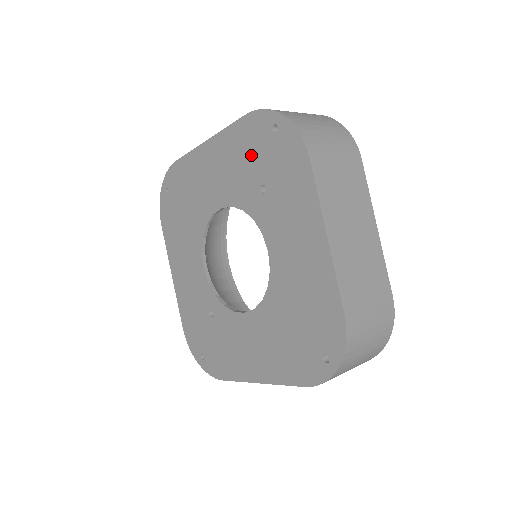
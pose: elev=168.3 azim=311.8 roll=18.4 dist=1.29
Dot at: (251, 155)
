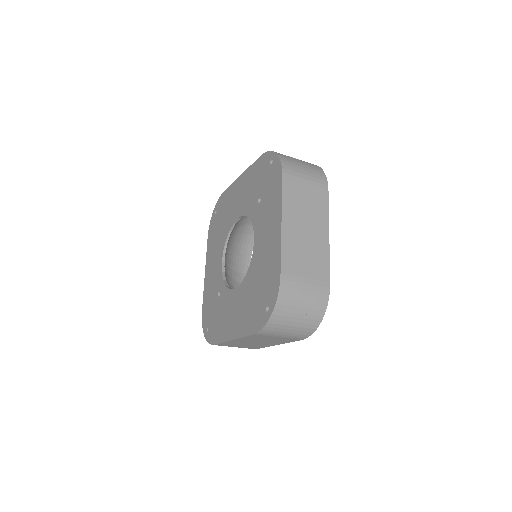
Dot at: (258, 180)
